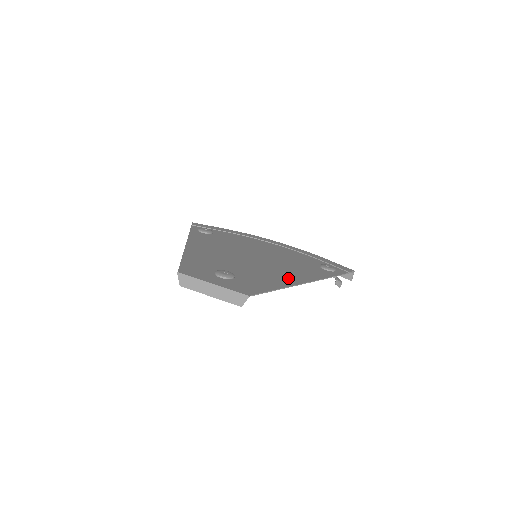
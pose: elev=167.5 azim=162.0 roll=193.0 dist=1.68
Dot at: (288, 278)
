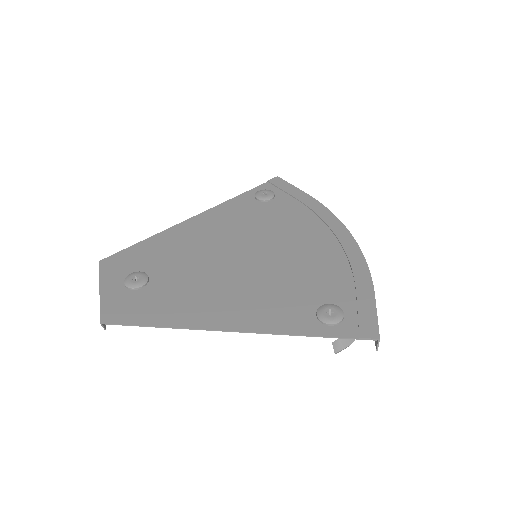
Dot at: (212, 312)
